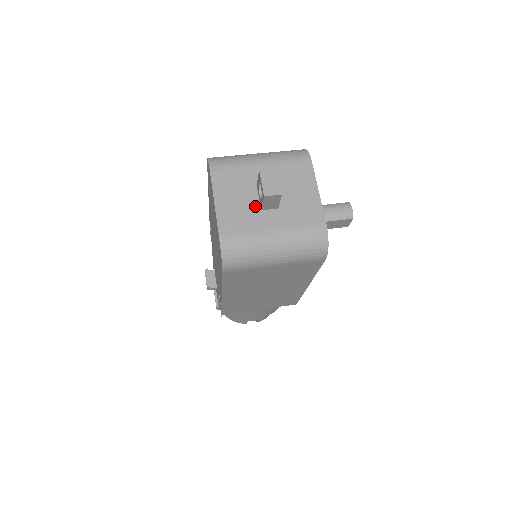
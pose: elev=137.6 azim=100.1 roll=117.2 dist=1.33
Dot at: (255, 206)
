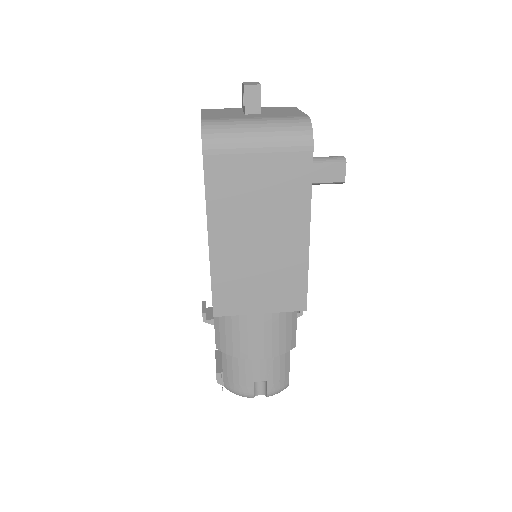
Dot at: (239, 114)
